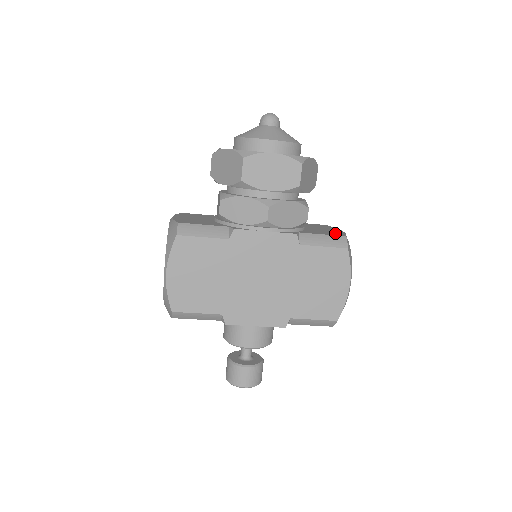
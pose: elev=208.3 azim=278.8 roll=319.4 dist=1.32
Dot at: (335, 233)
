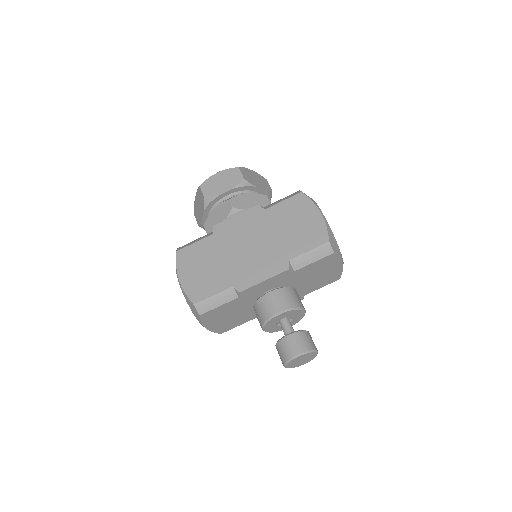
Dot at: occluded
